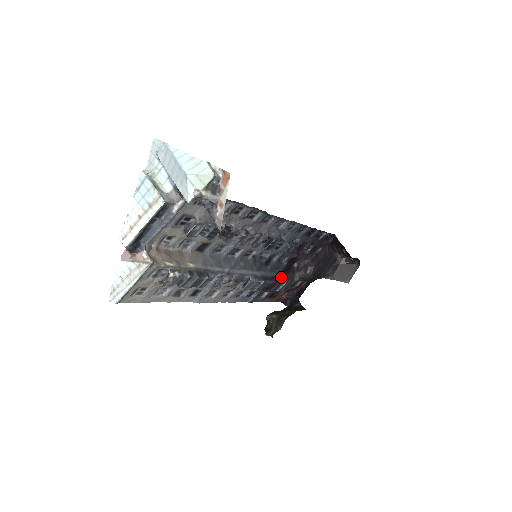
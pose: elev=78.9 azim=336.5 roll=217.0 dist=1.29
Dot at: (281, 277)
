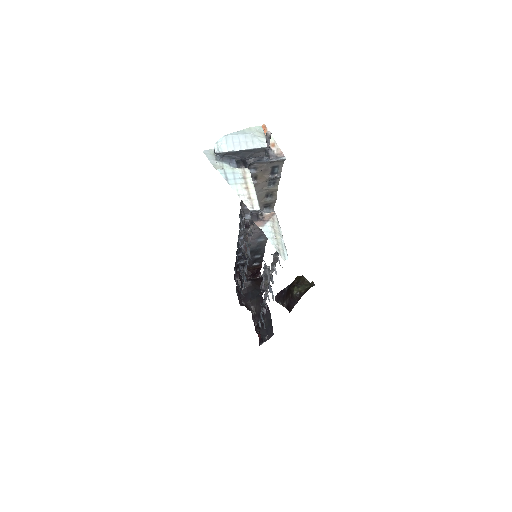
Dot at: occluded
